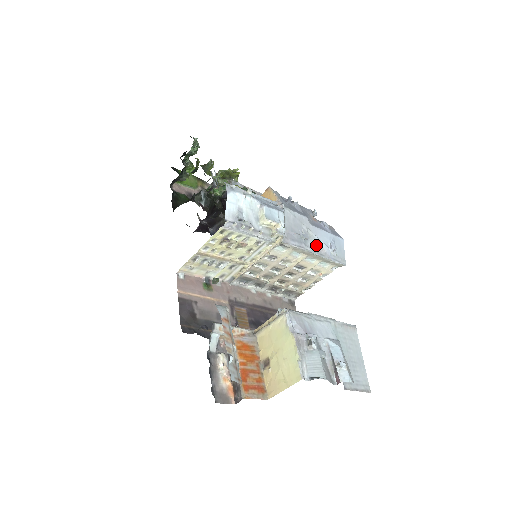
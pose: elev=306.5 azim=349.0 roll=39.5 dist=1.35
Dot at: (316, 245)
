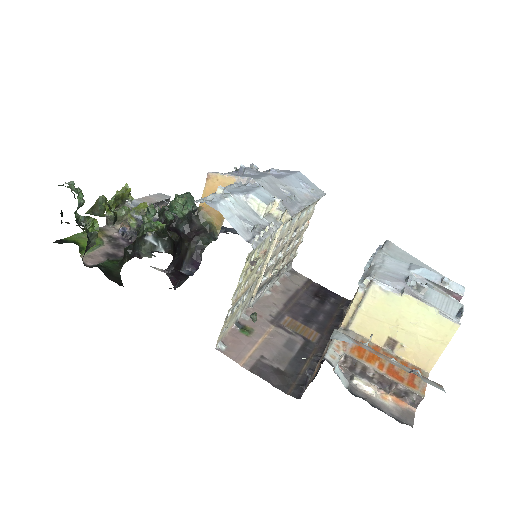
Dot at: (301, 195)
